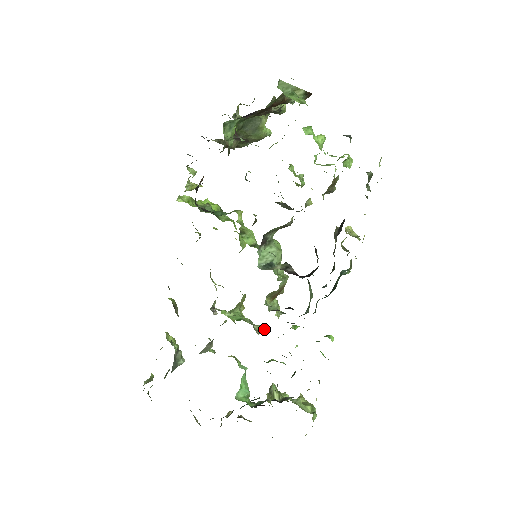
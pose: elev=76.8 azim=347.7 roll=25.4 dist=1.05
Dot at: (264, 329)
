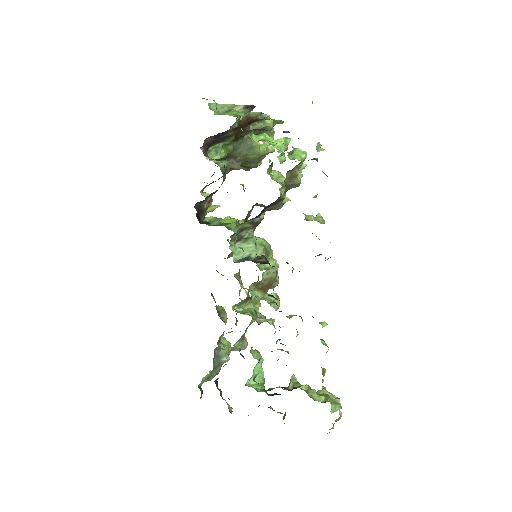
Dot at: (270, 321)
